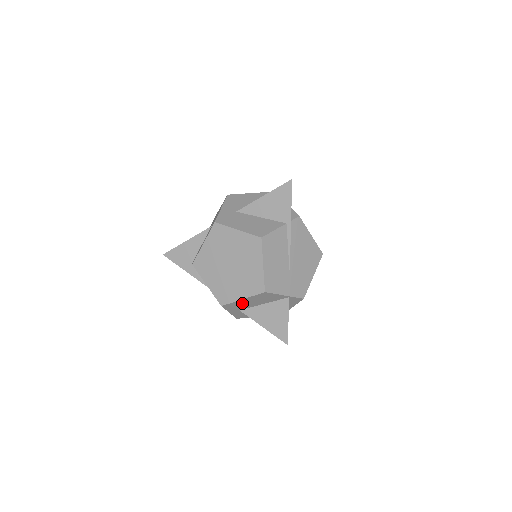
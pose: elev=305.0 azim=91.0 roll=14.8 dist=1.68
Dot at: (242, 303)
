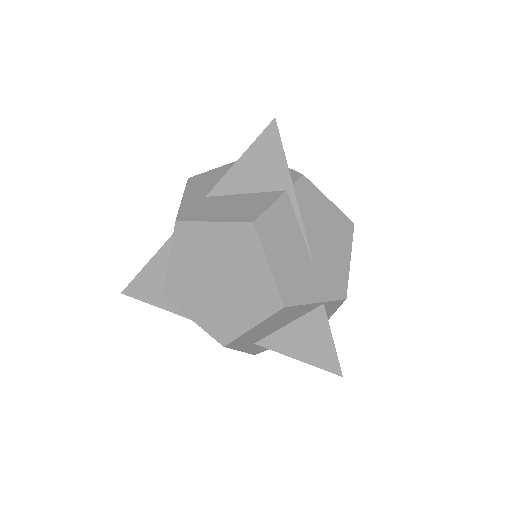
Dot at: (254, 333)
